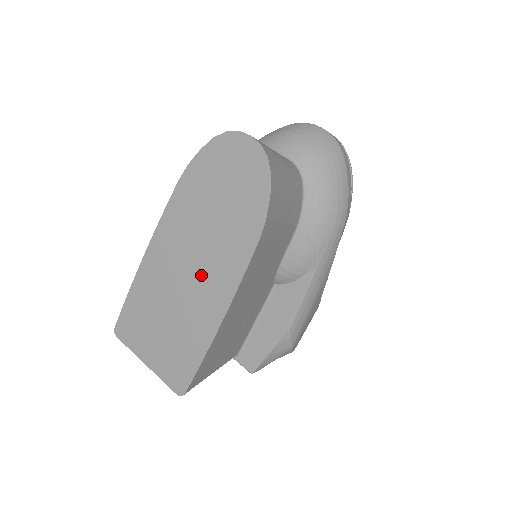
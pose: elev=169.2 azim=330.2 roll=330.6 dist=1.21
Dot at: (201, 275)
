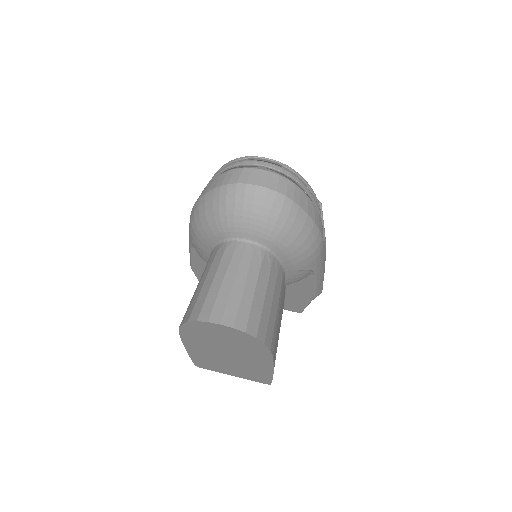
Dot at: (240, 360)
